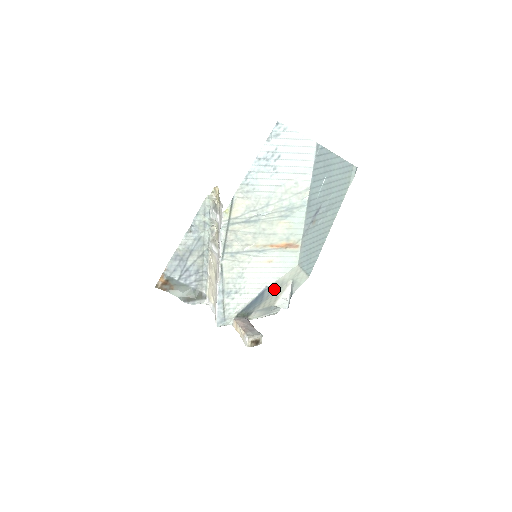
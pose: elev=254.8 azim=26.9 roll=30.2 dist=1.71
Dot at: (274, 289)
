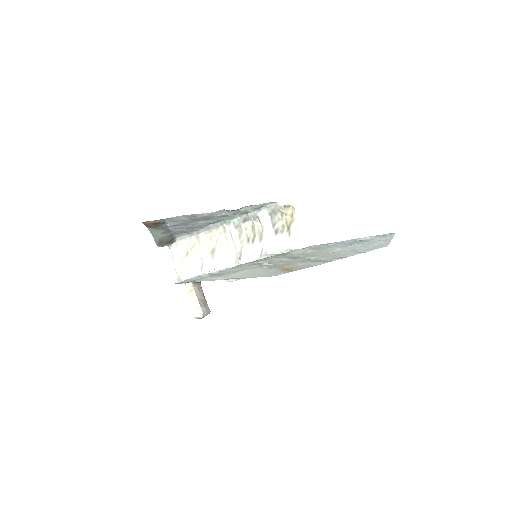
Dot at: occluded
